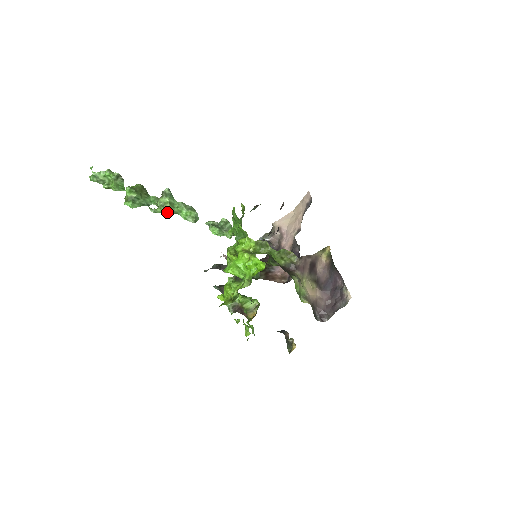
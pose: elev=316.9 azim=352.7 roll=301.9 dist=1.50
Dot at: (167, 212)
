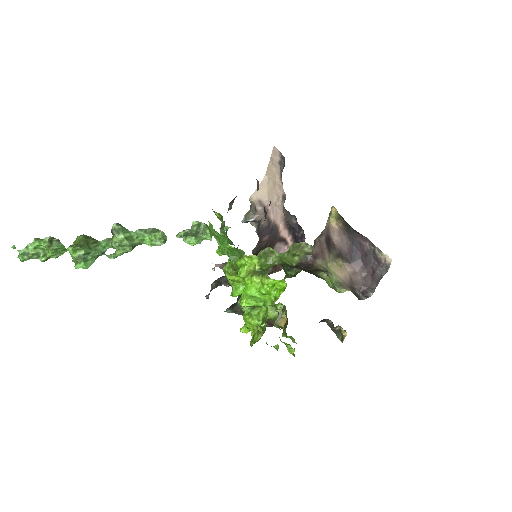
Dot at: (128, 249)
